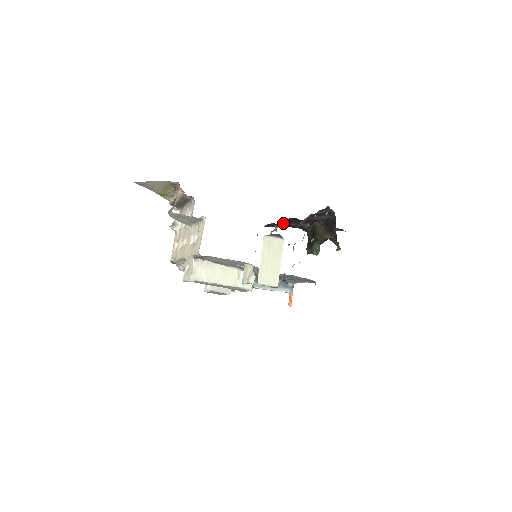
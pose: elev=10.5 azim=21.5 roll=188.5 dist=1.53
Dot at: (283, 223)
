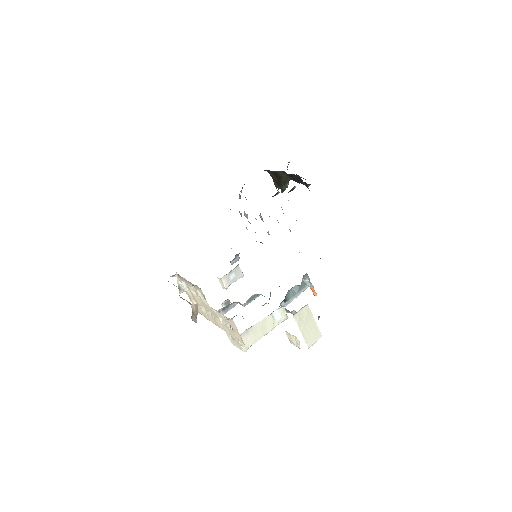
Dot at: occluded
